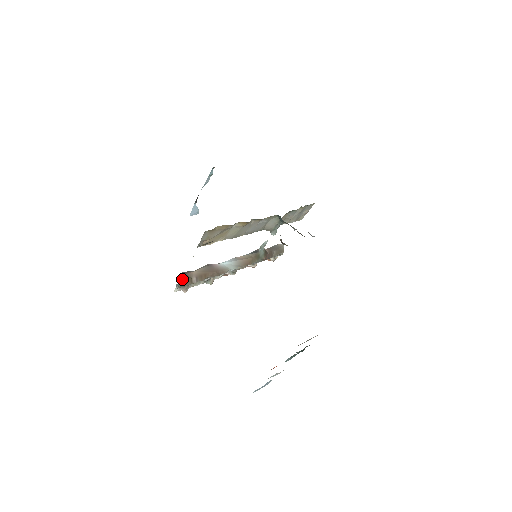
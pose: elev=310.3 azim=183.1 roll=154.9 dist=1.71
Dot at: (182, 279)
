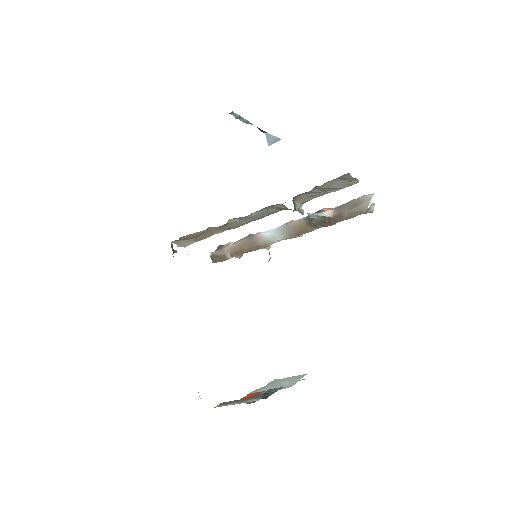
Dot at: (212, 257)
